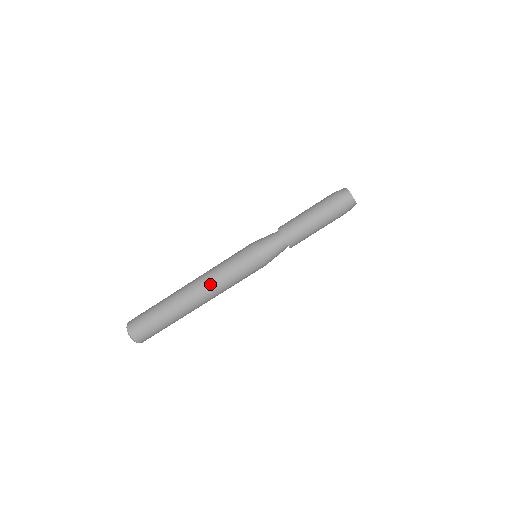
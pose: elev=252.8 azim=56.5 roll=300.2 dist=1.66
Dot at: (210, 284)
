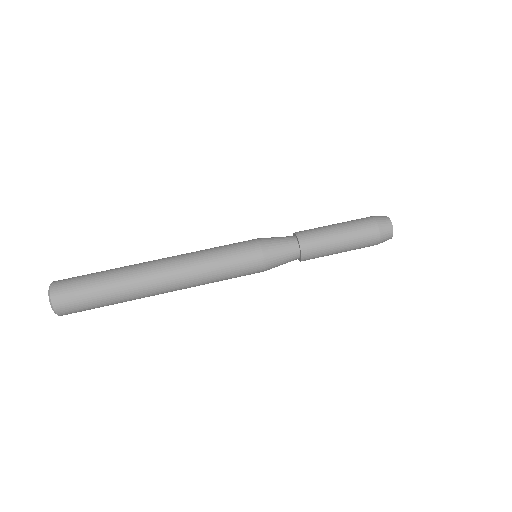
Dot at: (187, 254)
